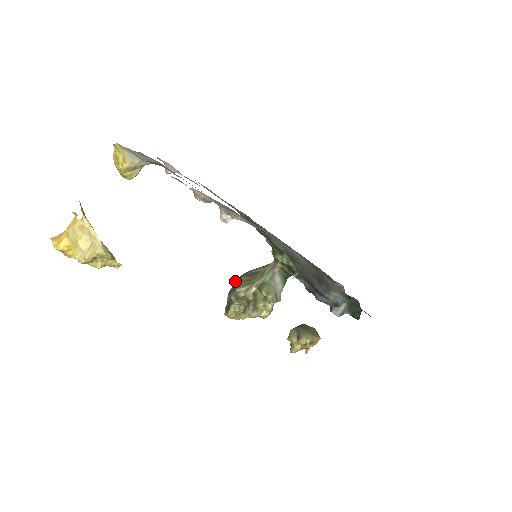
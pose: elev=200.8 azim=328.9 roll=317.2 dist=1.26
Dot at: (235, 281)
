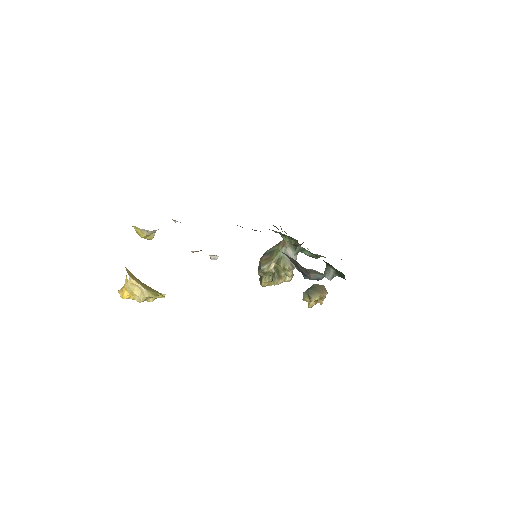
Dot at: (259, 261)
